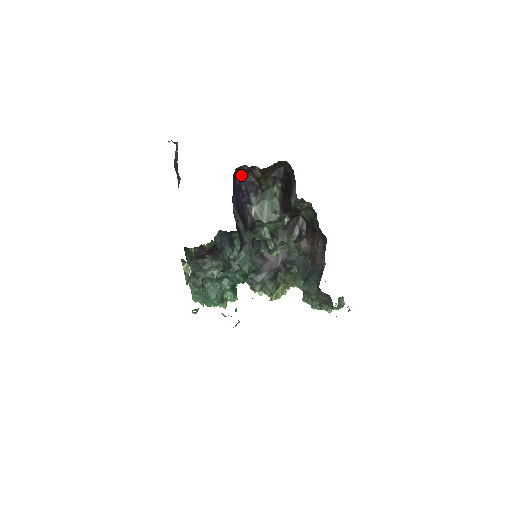
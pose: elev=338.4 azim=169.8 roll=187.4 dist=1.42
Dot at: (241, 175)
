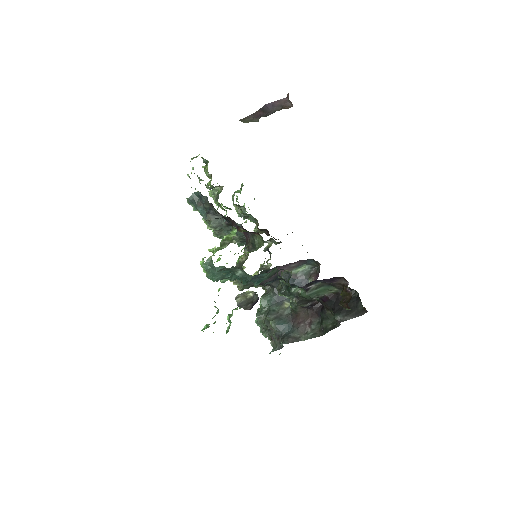
Dot at: (336, 277)
